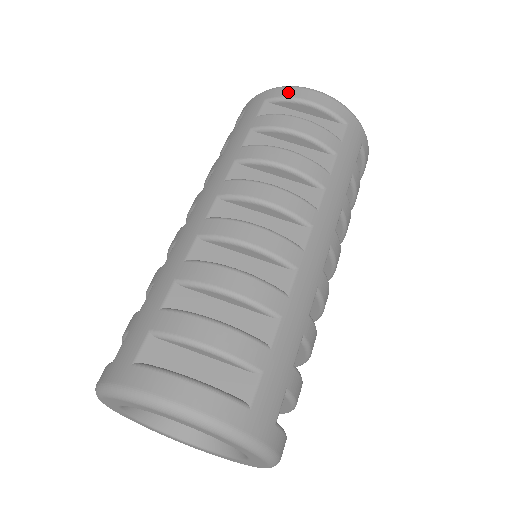
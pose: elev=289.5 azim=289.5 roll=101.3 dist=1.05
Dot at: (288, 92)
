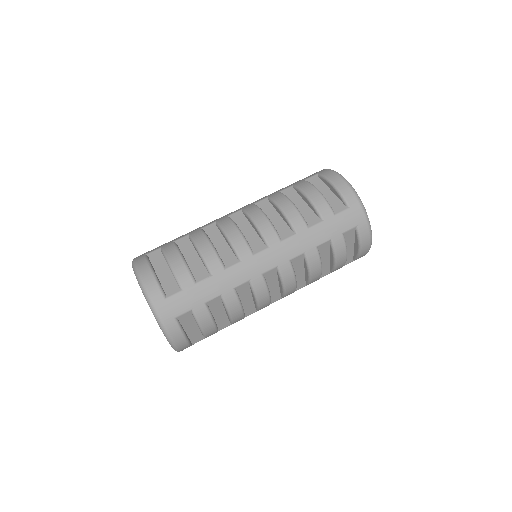
Dot at: (329, 174)
